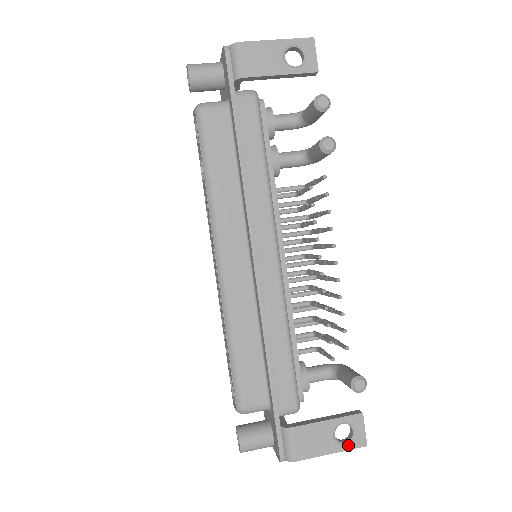
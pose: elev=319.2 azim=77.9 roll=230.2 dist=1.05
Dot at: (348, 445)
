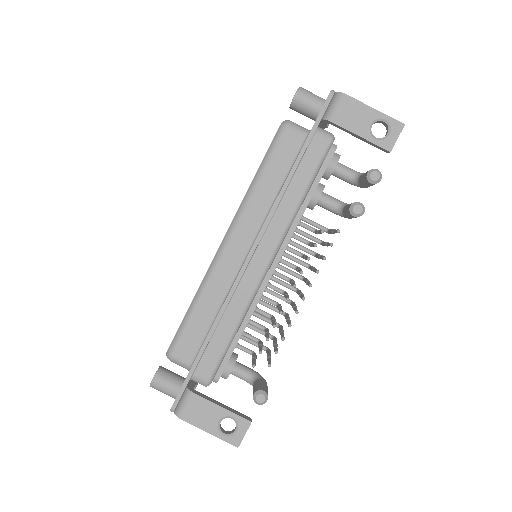
Dot at: (225, 436)
